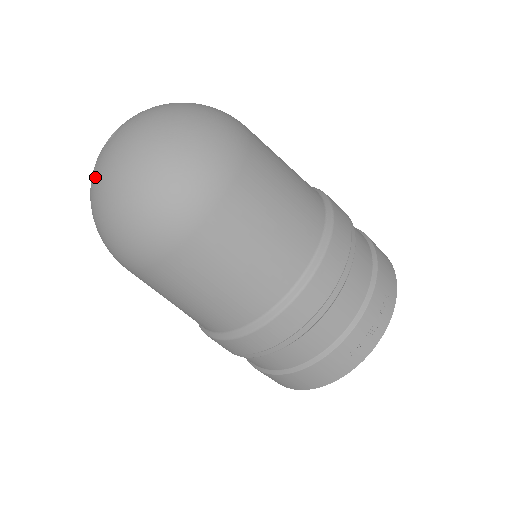
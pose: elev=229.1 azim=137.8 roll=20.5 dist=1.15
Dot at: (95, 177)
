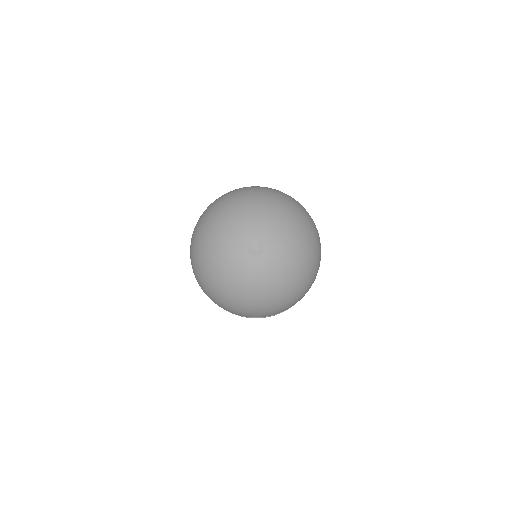
Dot at: (247, 280)
